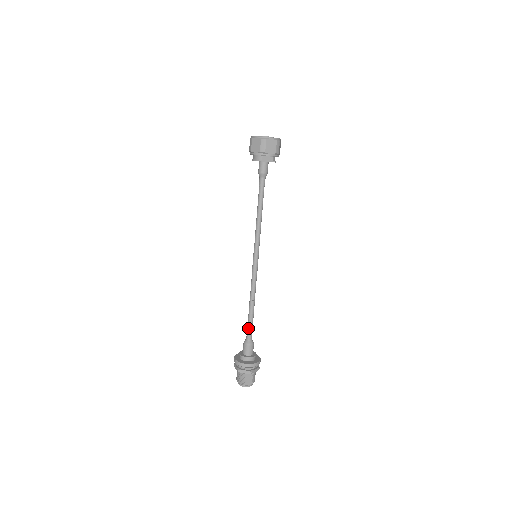
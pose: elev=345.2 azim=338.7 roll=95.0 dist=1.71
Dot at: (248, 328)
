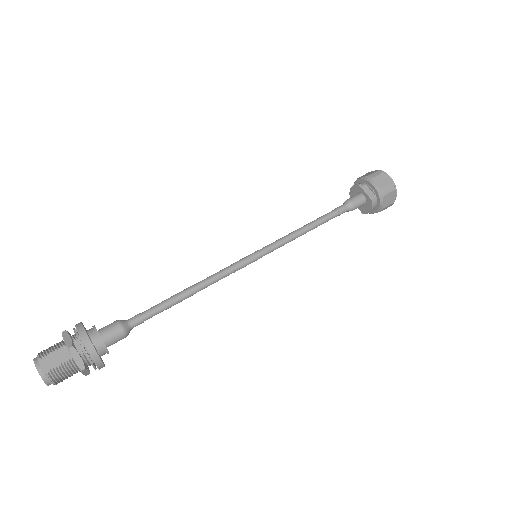
Dot at: occluded
